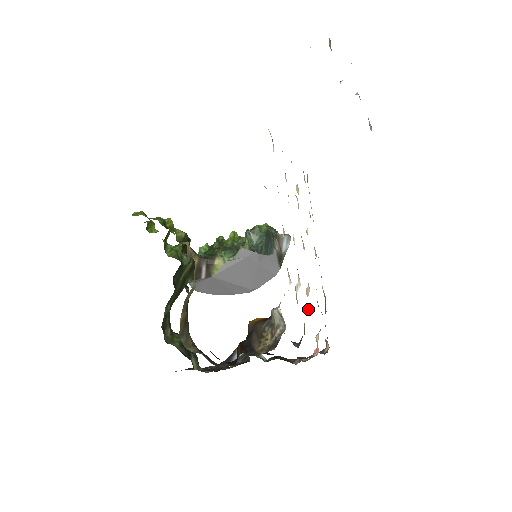
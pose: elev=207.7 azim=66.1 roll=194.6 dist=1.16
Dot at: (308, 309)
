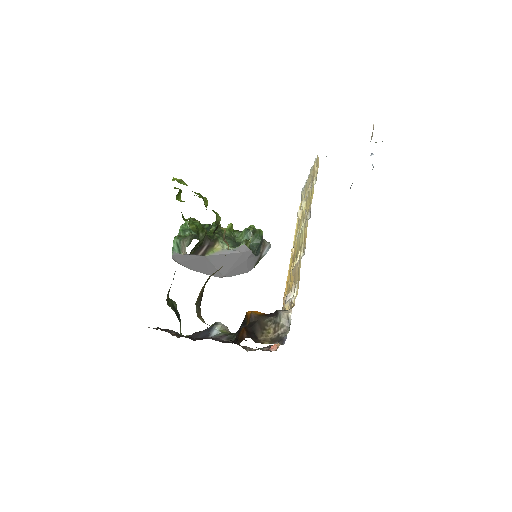
Dot at: occluded
